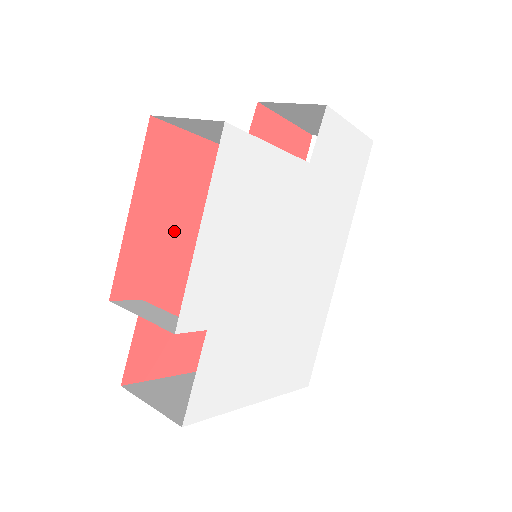
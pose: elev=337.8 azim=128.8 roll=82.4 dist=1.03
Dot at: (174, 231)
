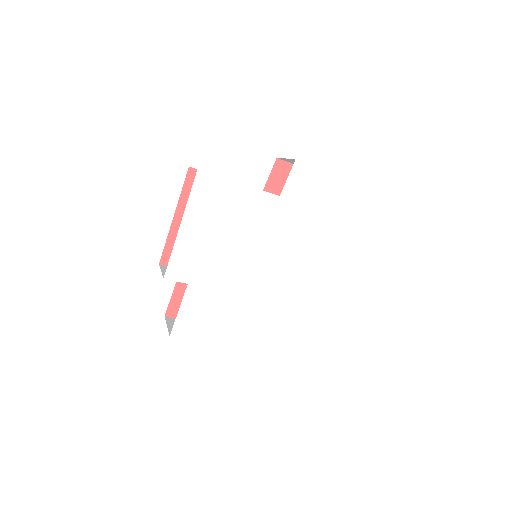
Dot at: occluded
